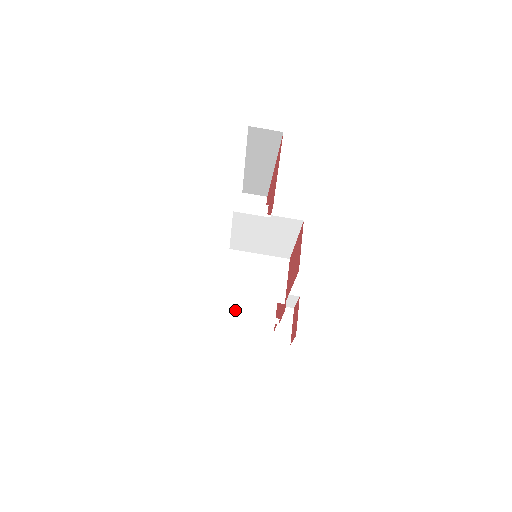
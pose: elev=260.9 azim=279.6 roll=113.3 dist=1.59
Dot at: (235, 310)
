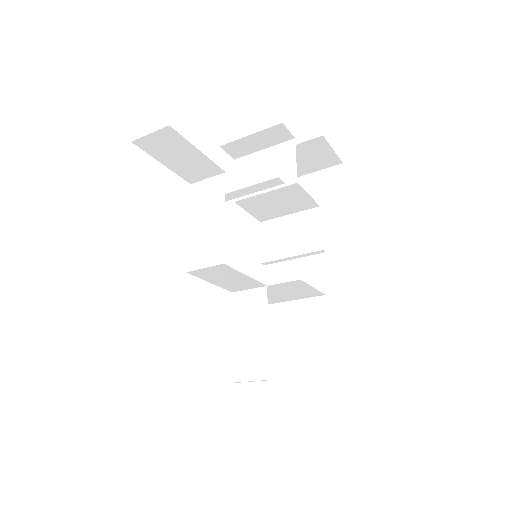
Dot at: (265, 211)
